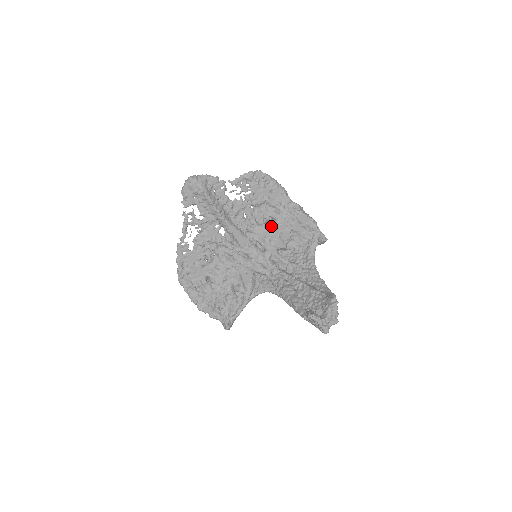
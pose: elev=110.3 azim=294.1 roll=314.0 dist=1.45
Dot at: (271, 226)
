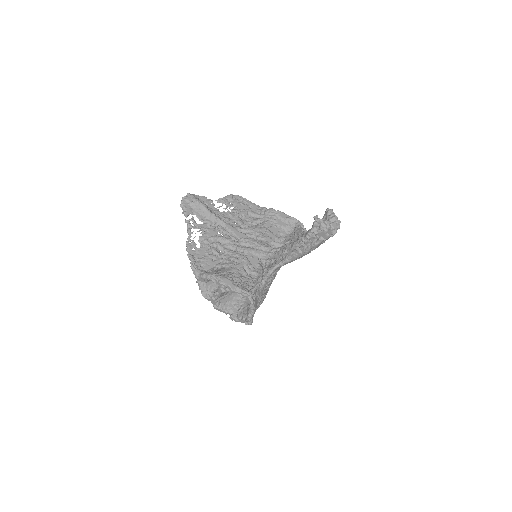
Dot at: (259, 225)
